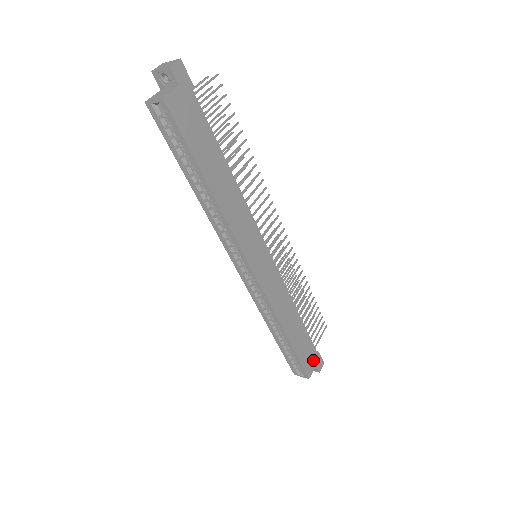
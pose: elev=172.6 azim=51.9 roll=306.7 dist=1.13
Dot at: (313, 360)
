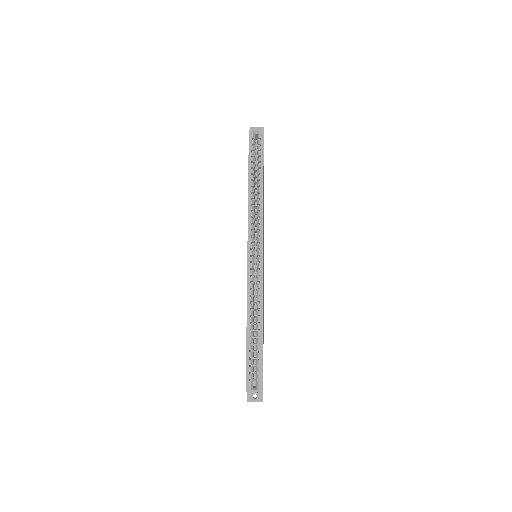
Dot at: occluded
